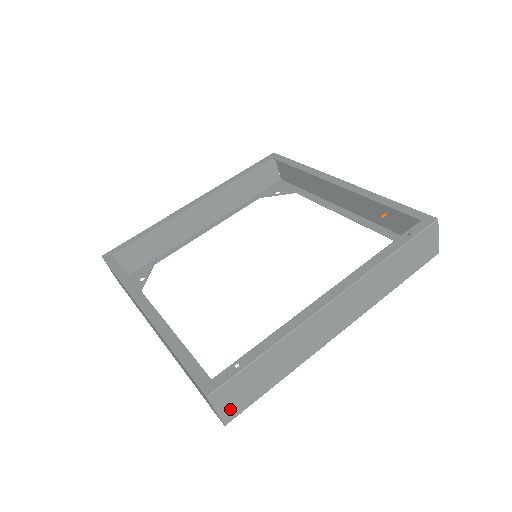
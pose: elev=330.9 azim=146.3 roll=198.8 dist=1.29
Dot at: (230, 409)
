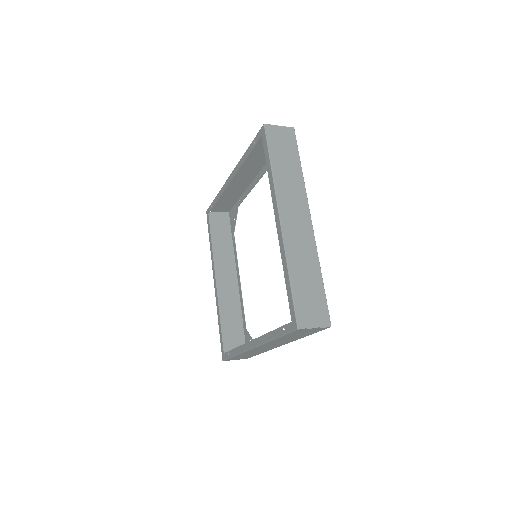
Dot at: (242, 358)
